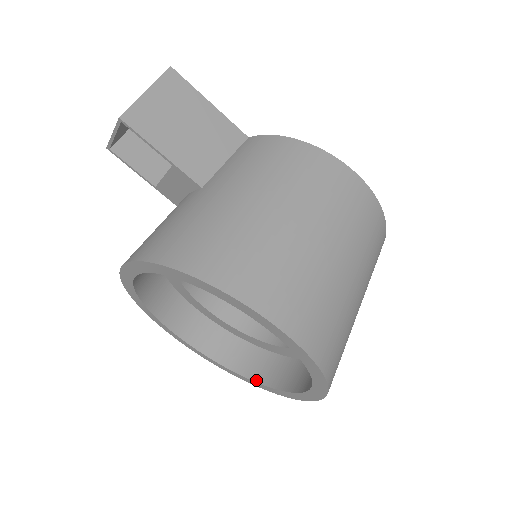
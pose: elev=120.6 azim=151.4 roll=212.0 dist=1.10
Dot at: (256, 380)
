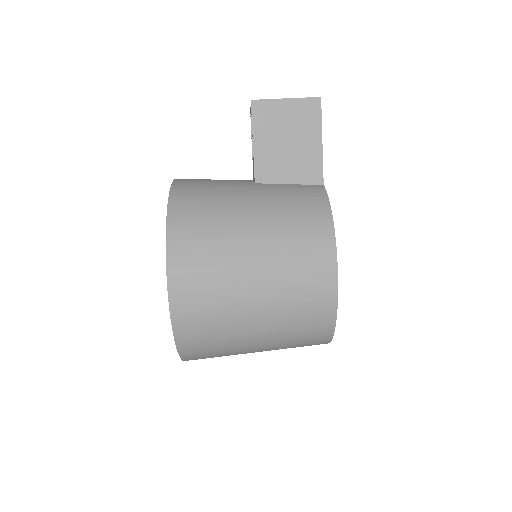
Dot at: occluded
